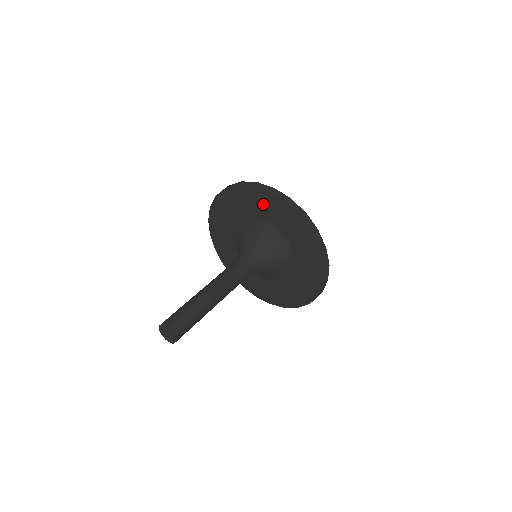
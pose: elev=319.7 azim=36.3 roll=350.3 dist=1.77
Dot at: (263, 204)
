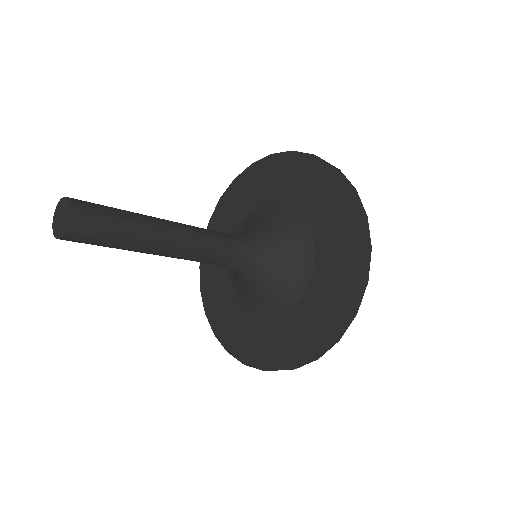
Dot at: (296, 177)
